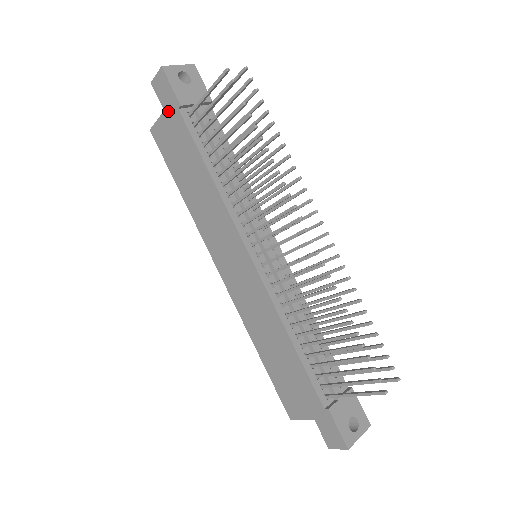
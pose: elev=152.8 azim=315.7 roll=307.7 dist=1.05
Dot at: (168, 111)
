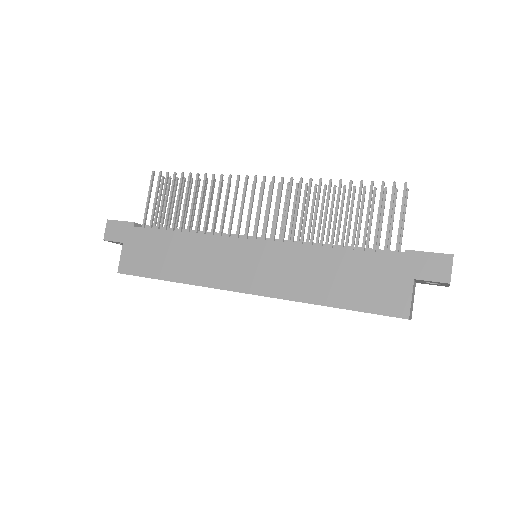
Dot at: (126, 239)
